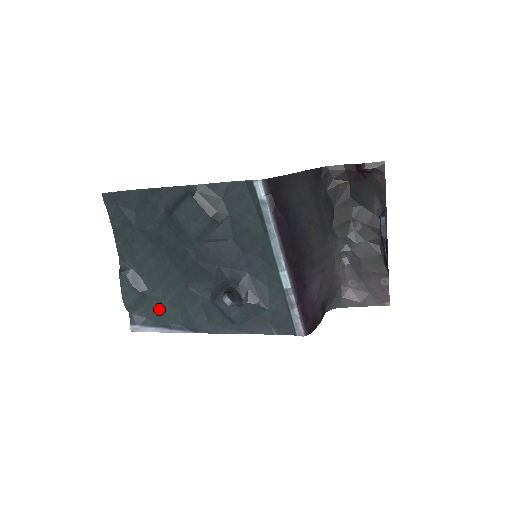
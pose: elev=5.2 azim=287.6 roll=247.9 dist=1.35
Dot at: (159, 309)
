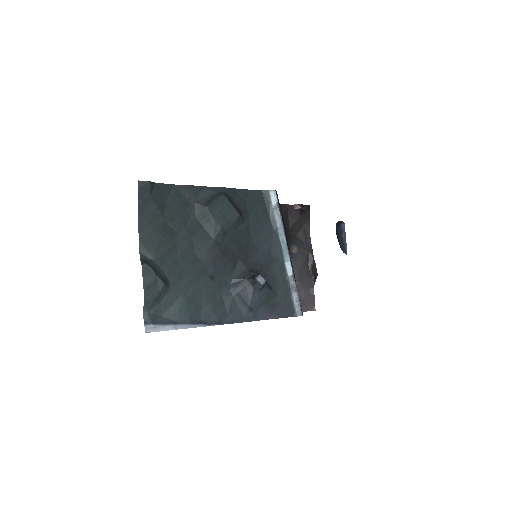
Dot at: (179, 304)
